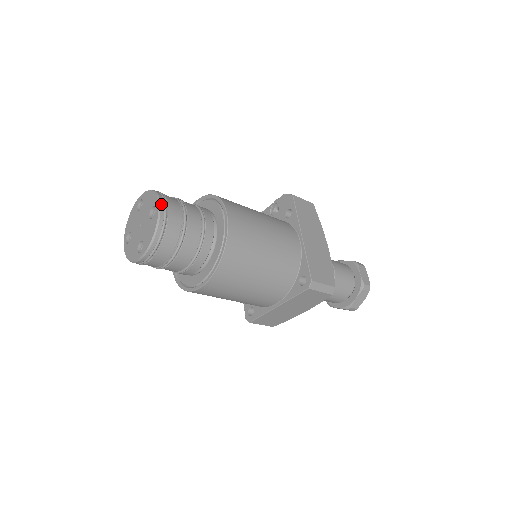
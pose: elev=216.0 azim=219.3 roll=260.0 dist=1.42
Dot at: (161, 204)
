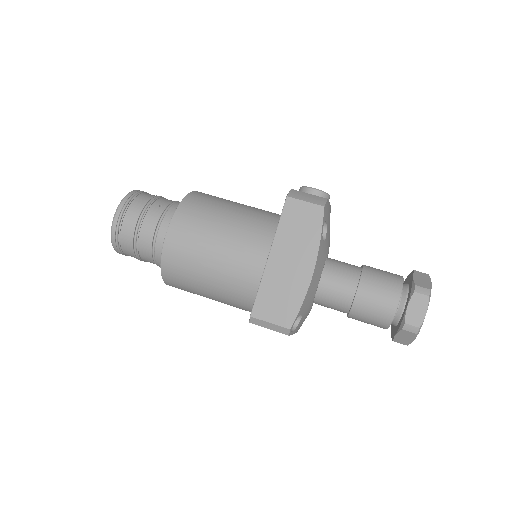
Dot at: (116, 215)
